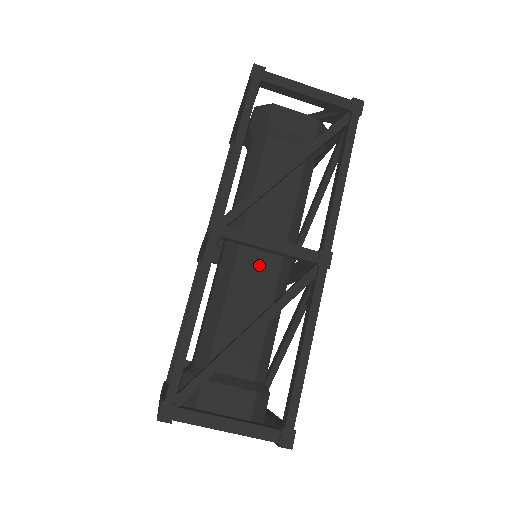
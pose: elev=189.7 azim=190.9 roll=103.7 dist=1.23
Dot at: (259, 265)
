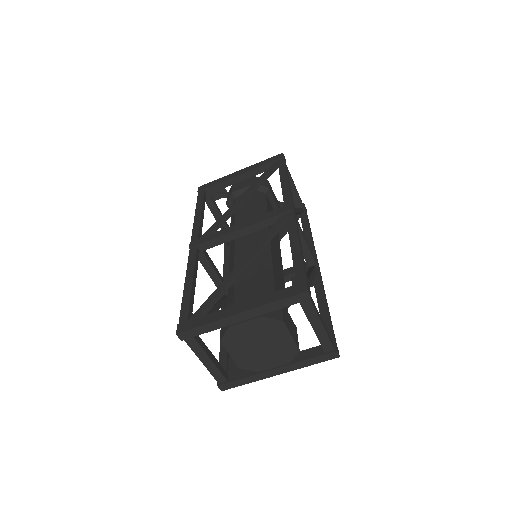
Dot at: (277, 255)
